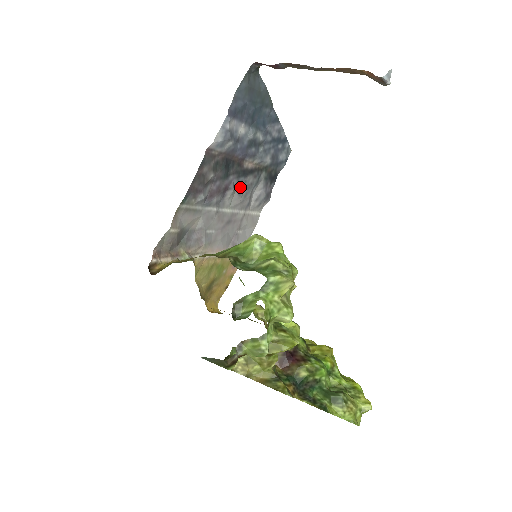
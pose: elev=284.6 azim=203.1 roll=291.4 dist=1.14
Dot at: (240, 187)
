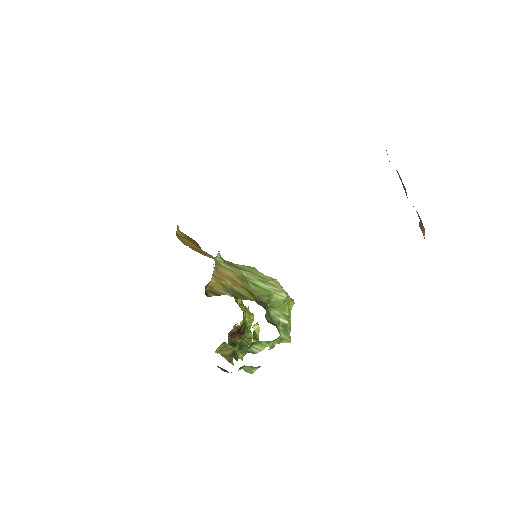
Dot at: occluded
